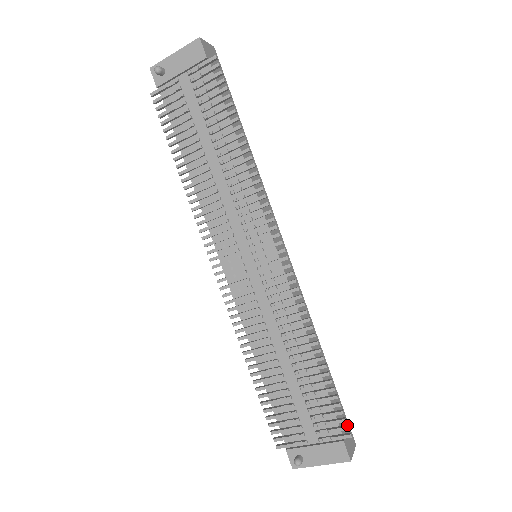
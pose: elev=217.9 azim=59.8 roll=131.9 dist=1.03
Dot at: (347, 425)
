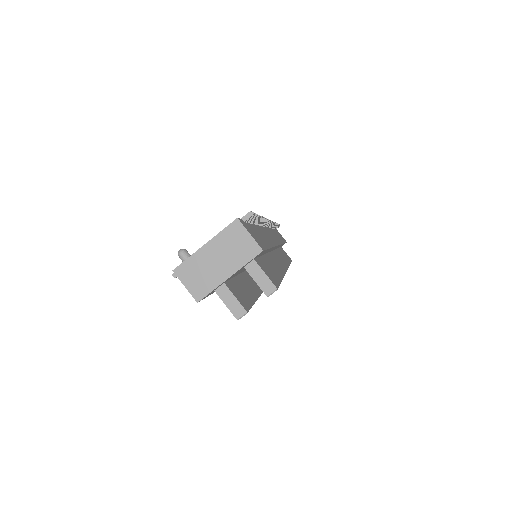
Dot at: (253, 215)
